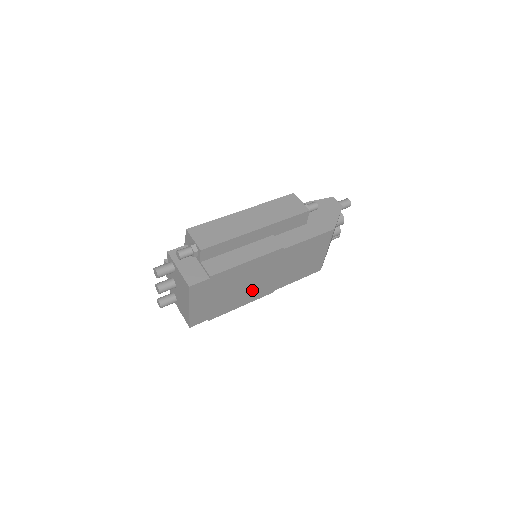
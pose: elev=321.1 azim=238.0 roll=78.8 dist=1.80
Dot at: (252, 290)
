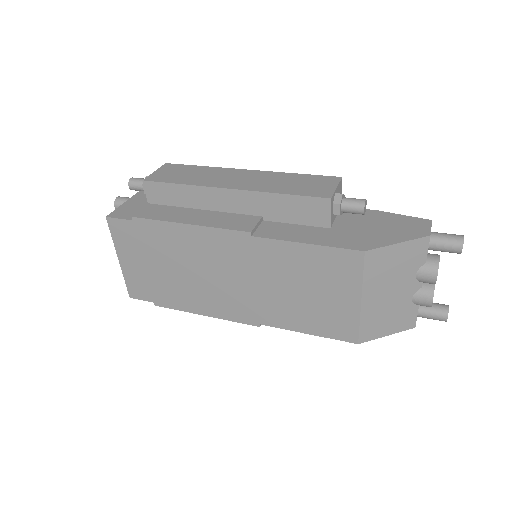
Dot at: (214, 293)
